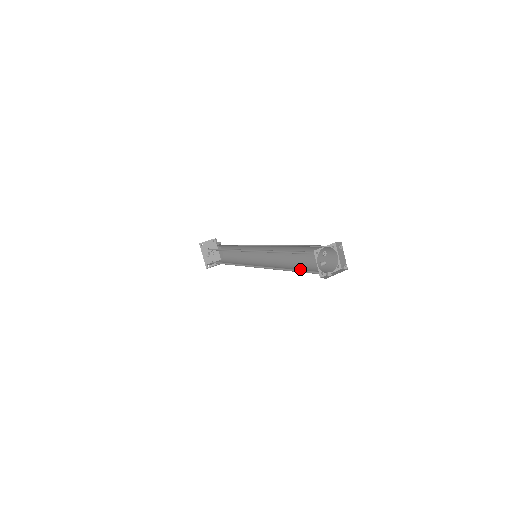
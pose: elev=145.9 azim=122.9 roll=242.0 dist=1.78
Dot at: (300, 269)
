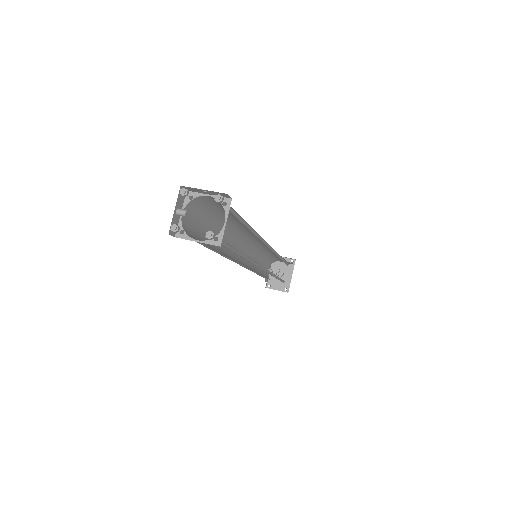
Dot at: occluded
